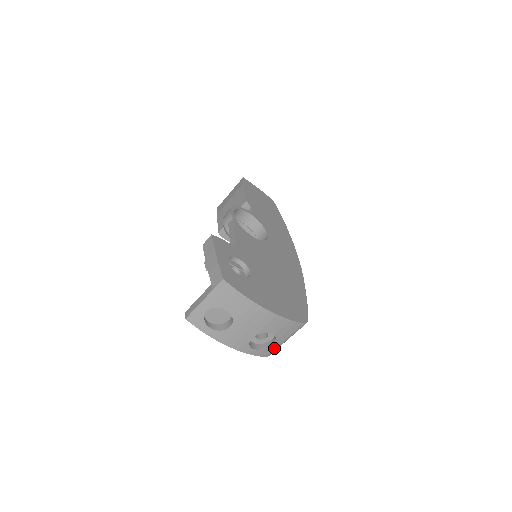
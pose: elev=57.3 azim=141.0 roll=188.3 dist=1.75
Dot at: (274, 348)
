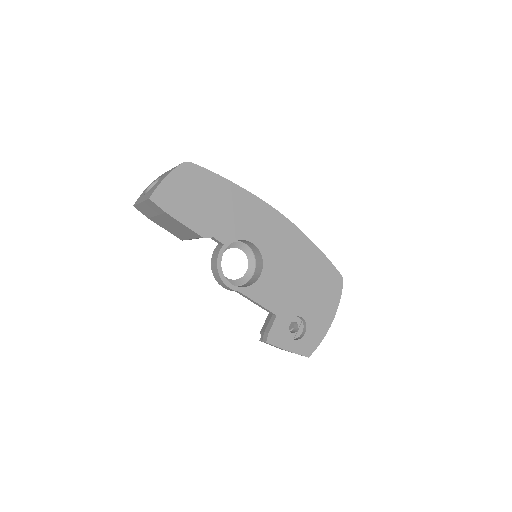
Dot at: occluded
